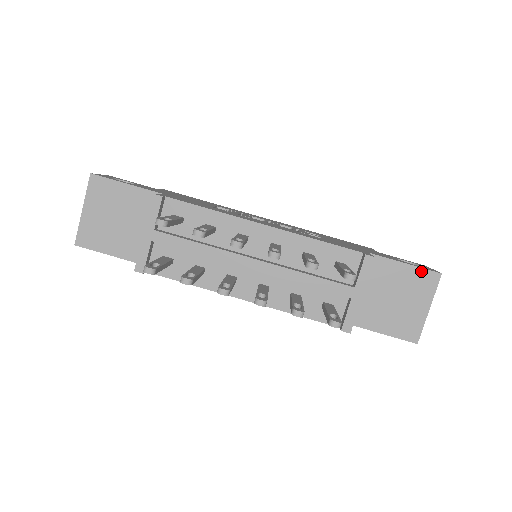
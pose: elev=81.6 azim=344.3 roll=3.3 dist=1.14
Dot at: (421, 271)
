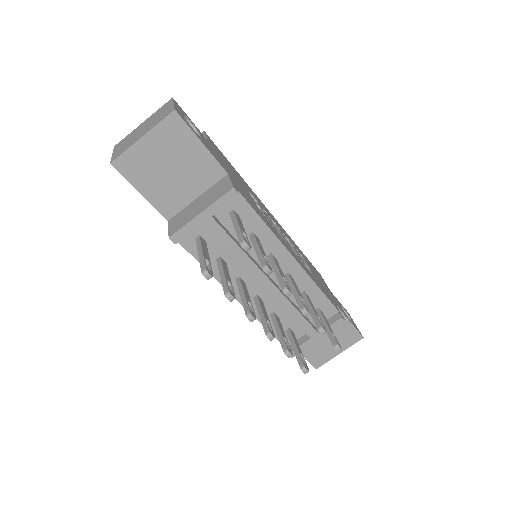
Dot at: (354, 331)
